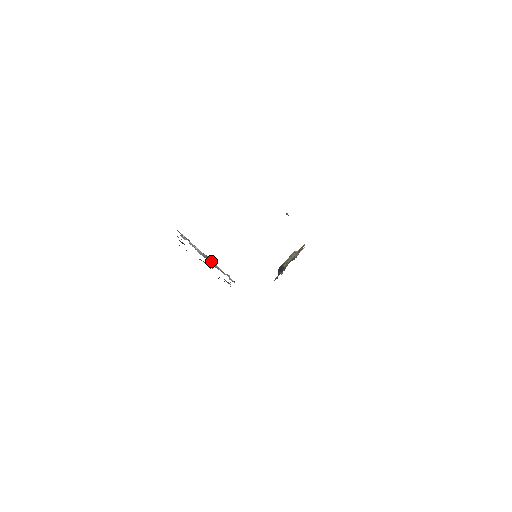
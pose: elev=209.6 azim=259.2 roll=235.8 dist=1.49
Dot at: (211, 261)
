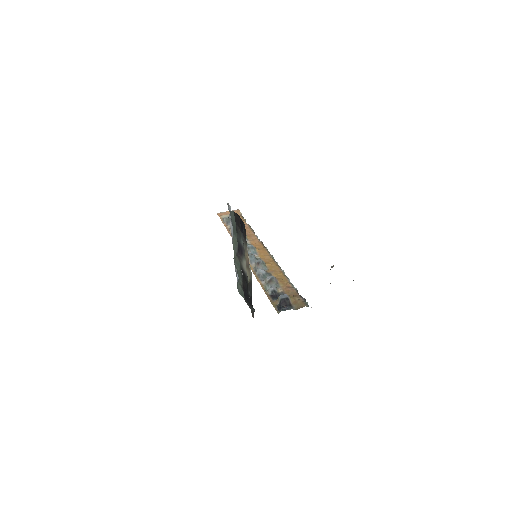
Dot at: occluded
